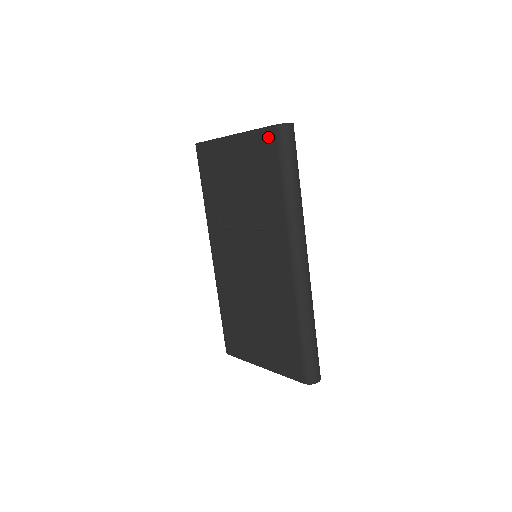
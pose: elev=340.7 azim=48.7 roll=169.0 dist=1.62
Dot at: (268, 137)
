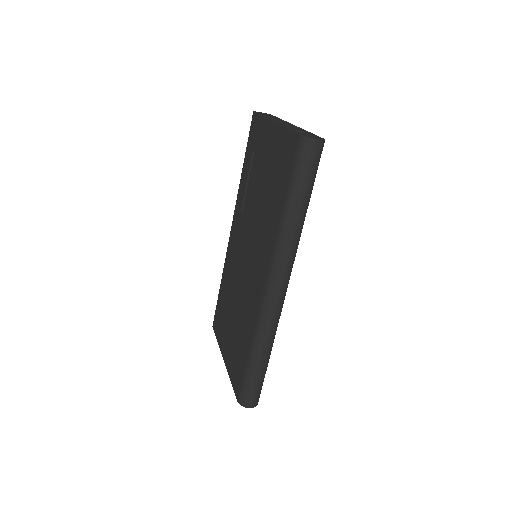
Dot at: (292, 144)
